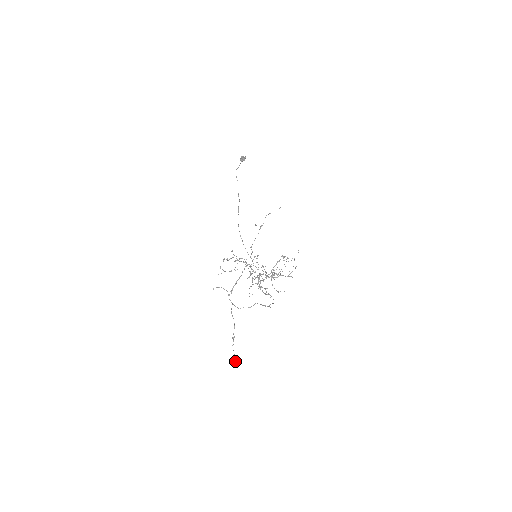
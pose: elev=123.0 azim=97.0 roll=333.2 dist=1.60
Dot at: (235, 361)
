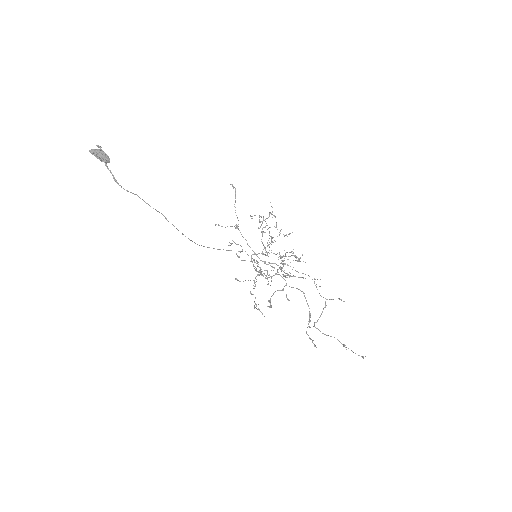
Dot at: (361, 356)
